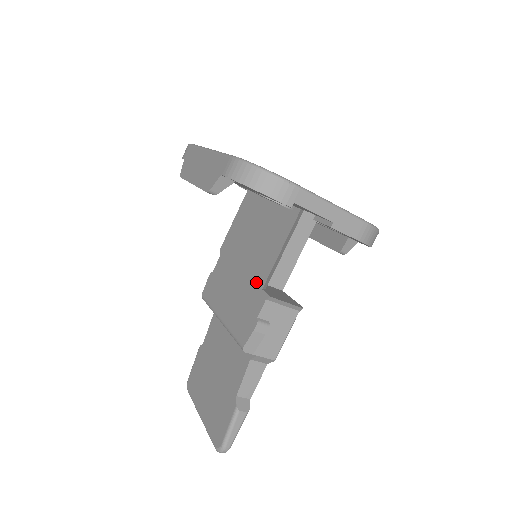
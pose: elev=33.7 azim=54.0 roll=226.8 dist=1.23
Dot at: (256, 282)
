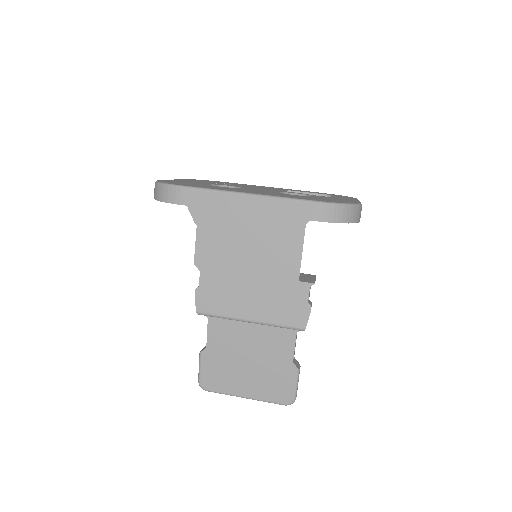
Dot at: (286, 278)
